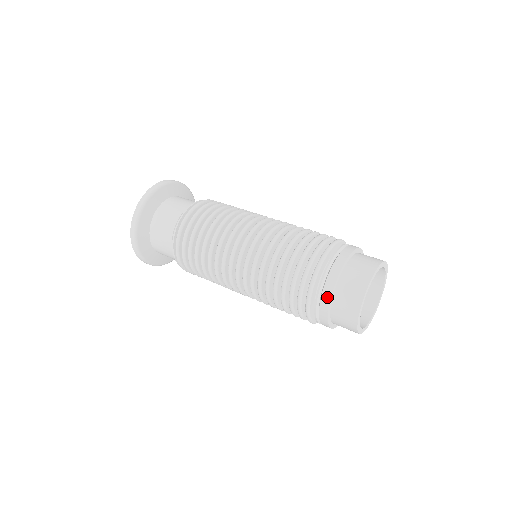
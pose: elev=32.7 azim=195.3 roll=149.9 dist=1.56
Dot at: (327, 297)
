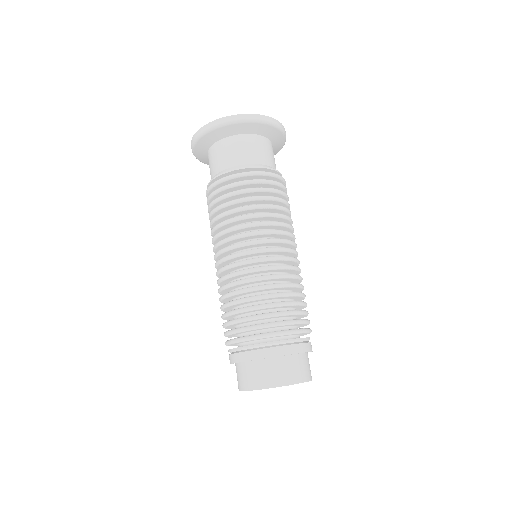
Dot at: (230, 360)
